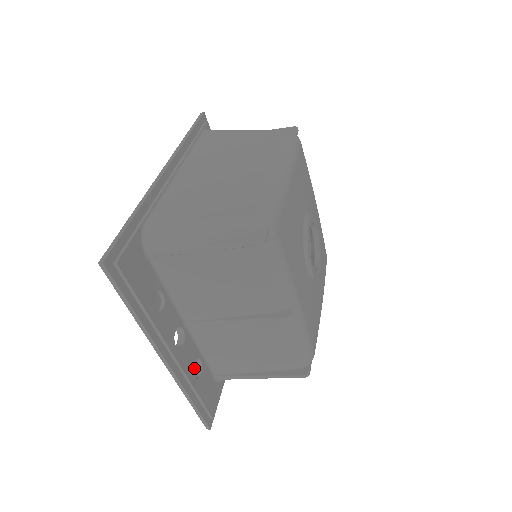
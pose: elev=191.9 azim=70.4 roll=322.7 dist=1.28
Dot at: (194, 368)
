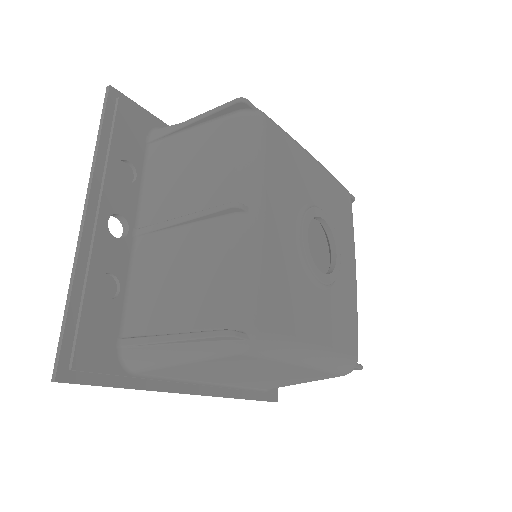
Dot at: (106, 287)
